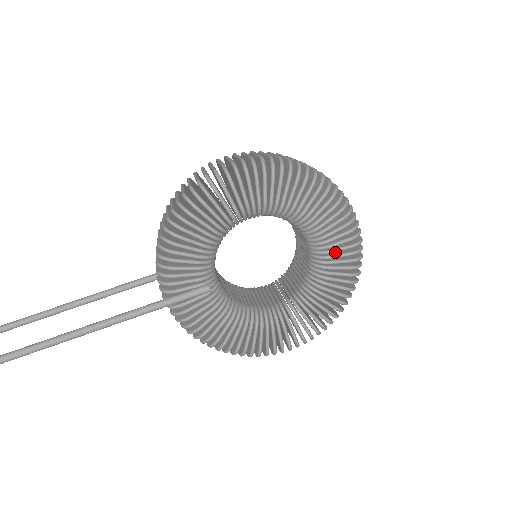
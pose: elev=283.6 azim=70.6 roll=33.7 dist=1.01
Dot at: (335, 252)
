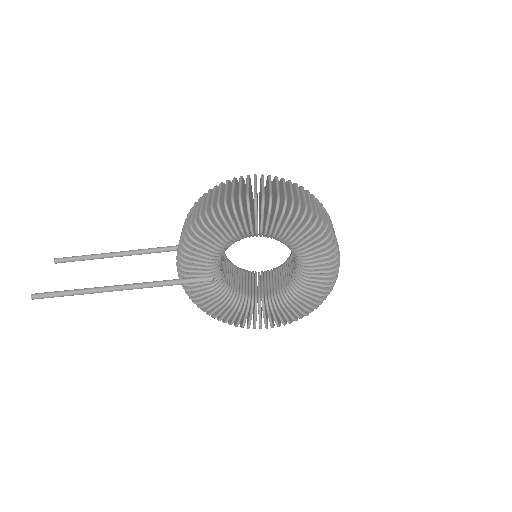
Dot at: (315, 272)
